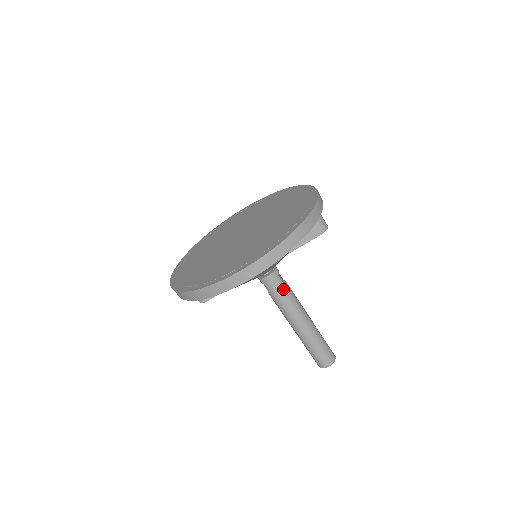
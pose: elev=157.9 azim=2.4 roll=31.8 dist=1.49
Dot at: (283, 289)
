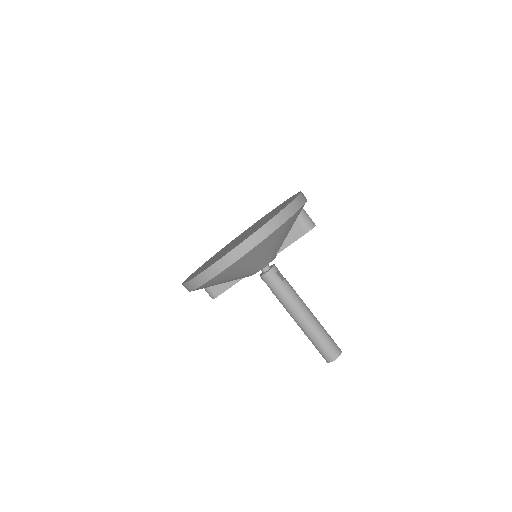
Dot at: (281, 285)
